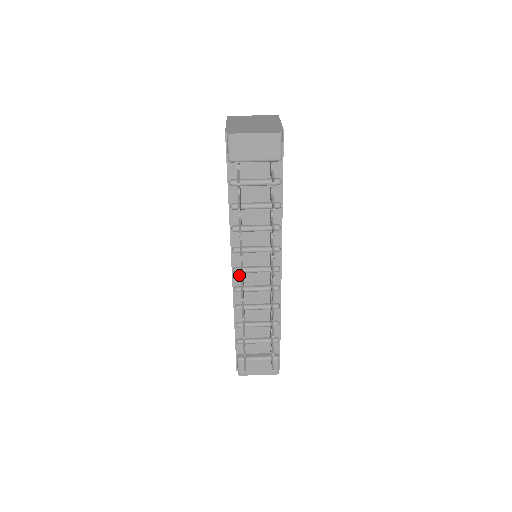
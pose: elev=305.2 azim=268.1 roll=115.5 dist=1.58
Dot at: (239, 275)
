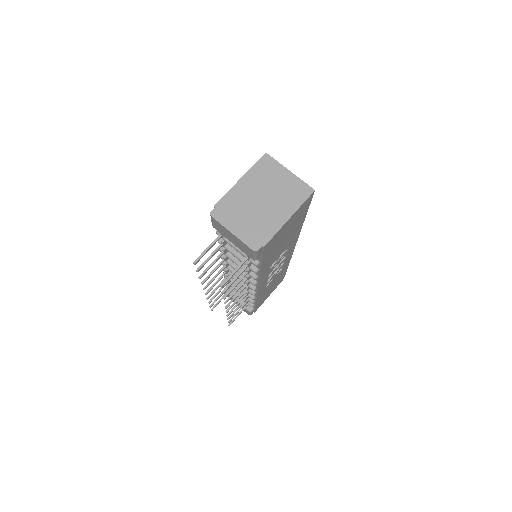
Dot at: occluded
